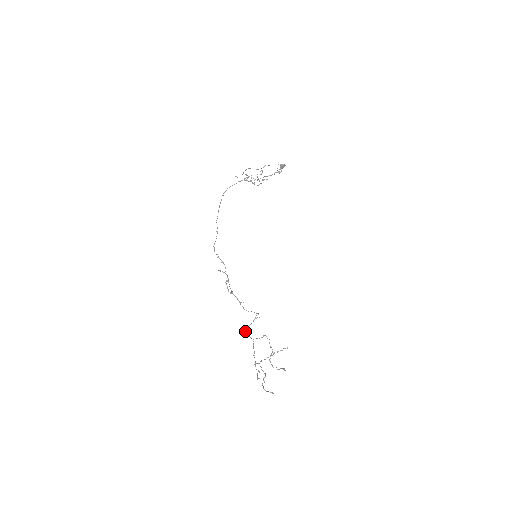
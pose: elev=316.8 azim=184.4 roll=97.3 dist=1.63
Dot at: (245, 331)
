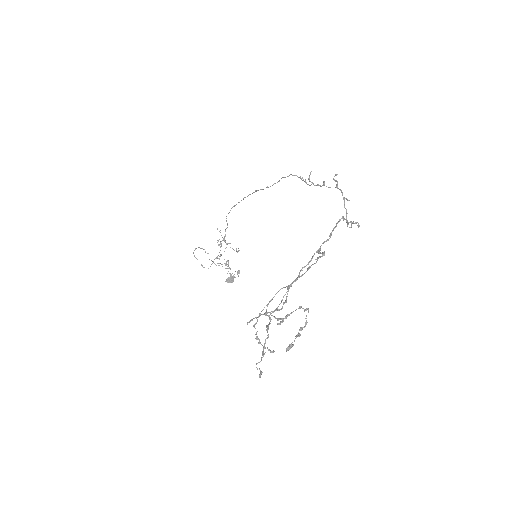
Dot at: (343, 216)
